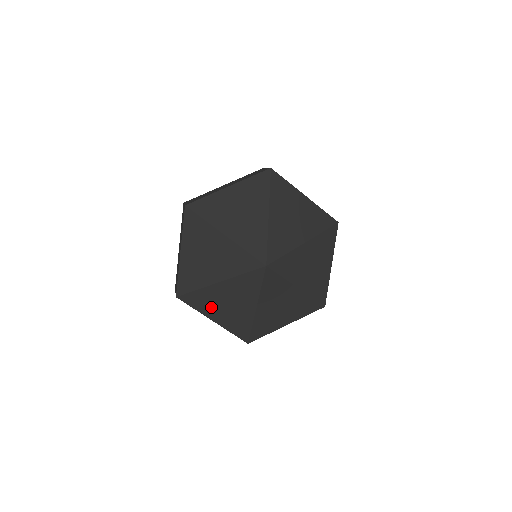
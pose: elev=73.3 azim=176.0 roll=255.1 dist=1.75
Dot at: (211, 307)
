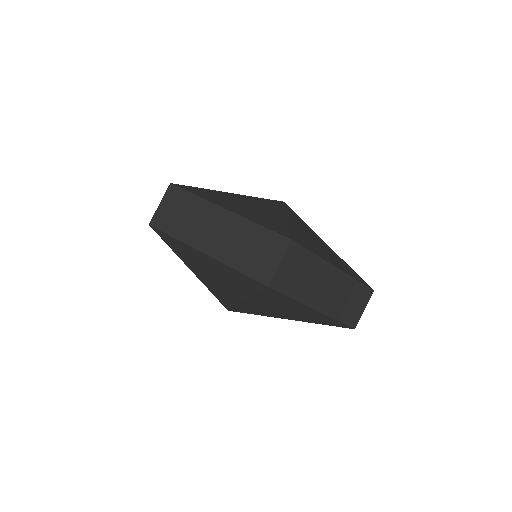
Dot at: (317, 249)
